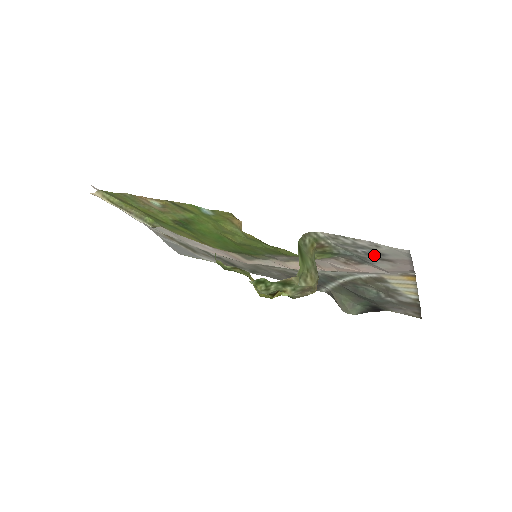
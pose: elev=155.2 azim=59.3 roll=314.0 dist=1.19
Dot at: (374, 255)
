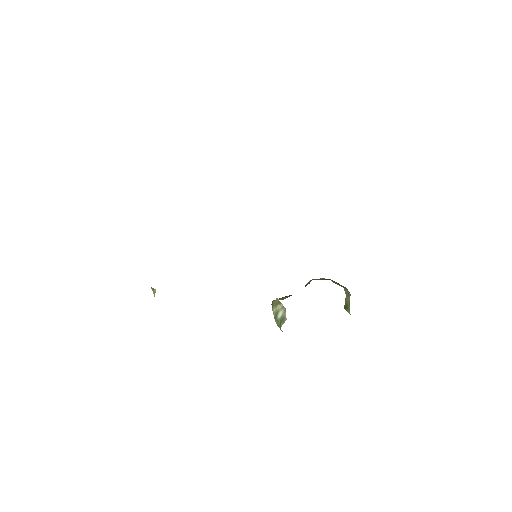
Dot at: occluded
